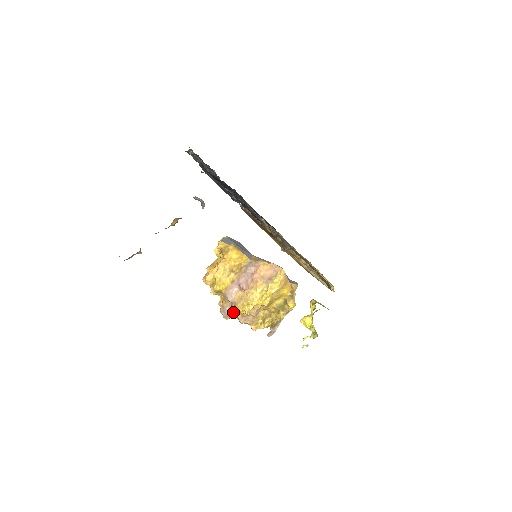
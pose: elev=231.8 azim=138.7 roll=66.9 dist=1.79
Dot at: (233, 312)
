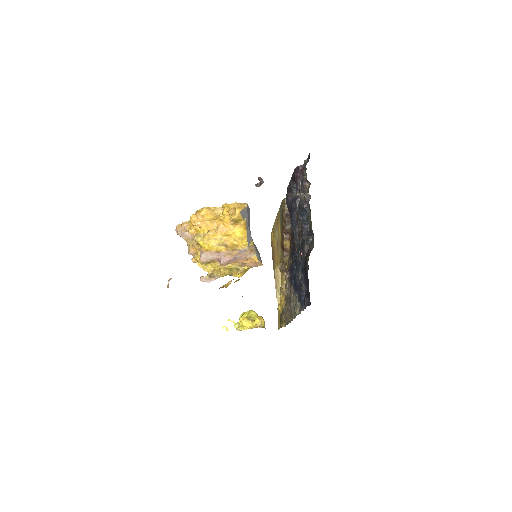
Dot at: (190, 242)
